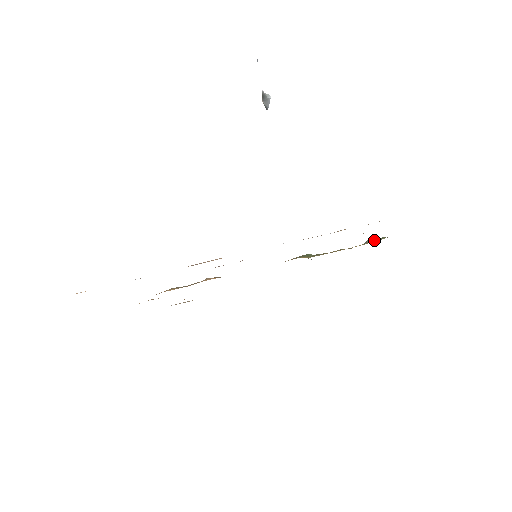
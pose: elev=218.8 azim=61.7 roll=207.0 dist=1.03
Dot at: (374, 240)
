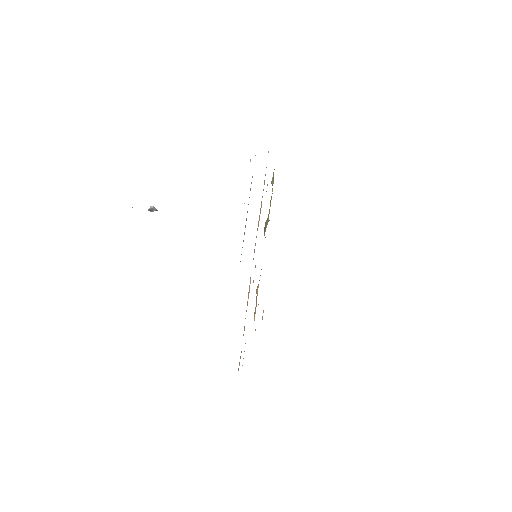
Dot at: (272, 179)
